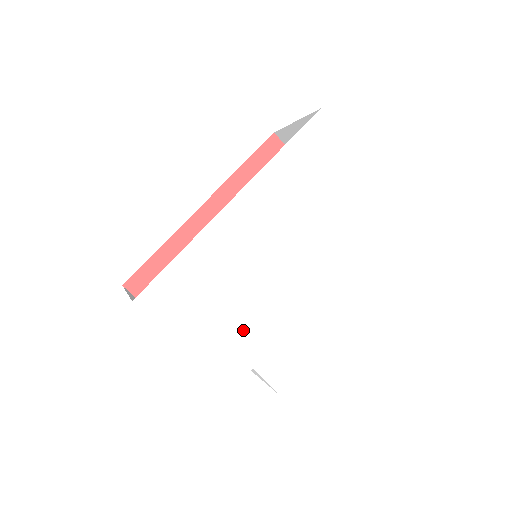
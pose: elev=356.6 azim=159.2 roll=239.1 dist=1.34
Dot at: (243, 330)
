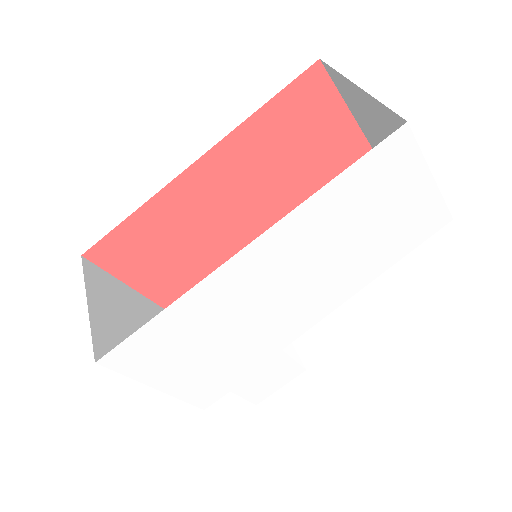
Dot at: (226, 366)
